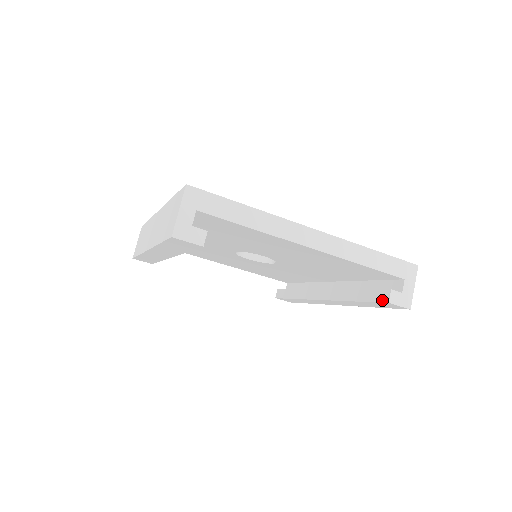
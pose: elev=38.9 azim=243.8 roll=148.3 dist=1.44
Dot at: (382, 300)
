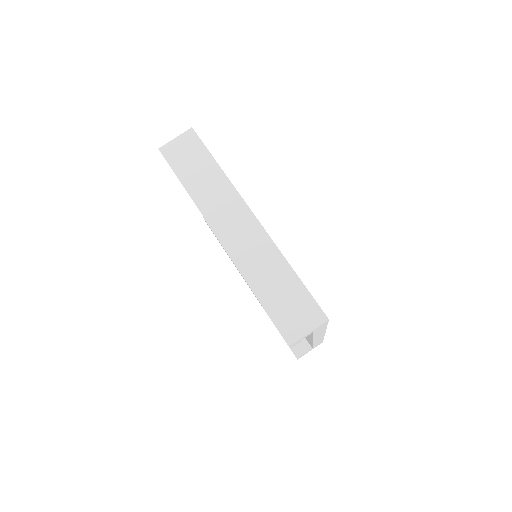
Dot at: (294, 352)
